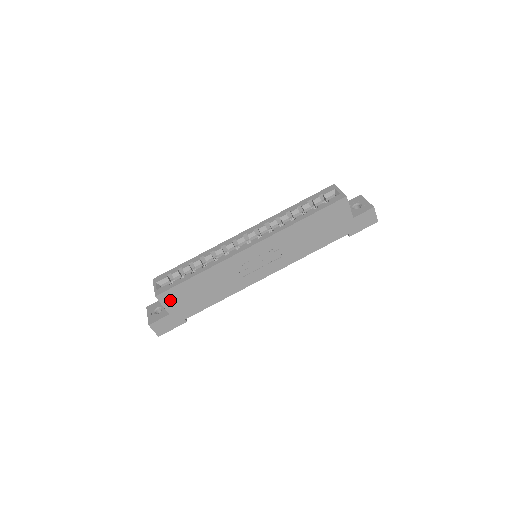
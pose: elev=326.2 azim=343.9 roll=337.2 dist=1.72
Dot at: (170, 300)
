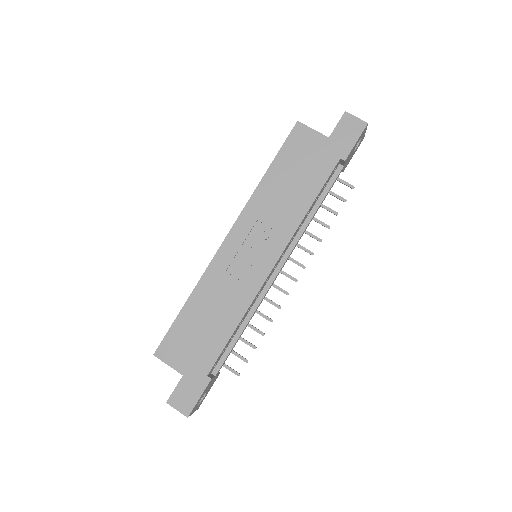
Dot at: (173, 353)
